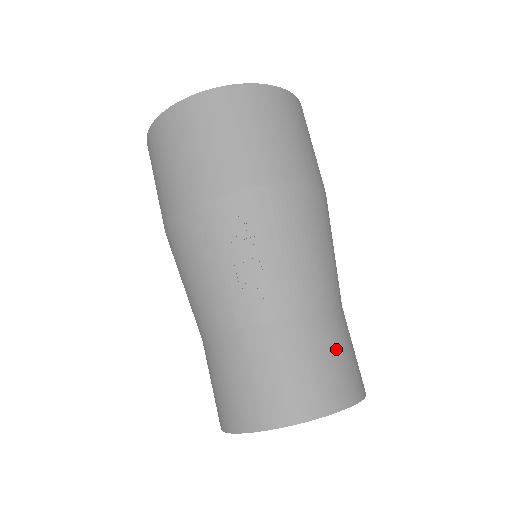
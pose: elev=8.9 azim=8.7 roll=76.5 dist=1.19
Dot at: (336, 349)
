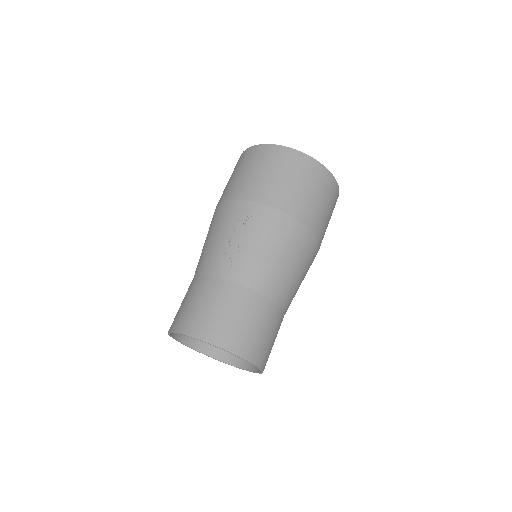
Dot at: (253, 320)
